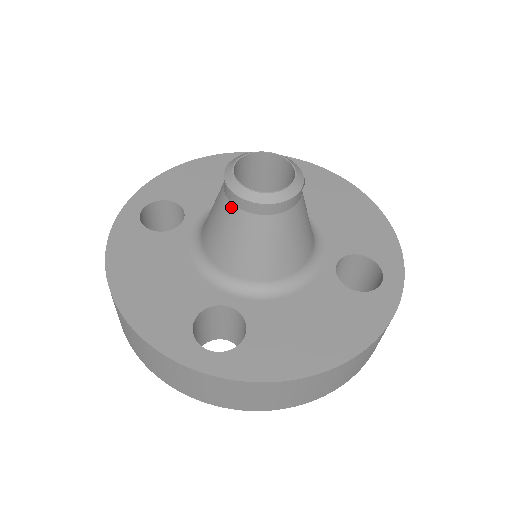
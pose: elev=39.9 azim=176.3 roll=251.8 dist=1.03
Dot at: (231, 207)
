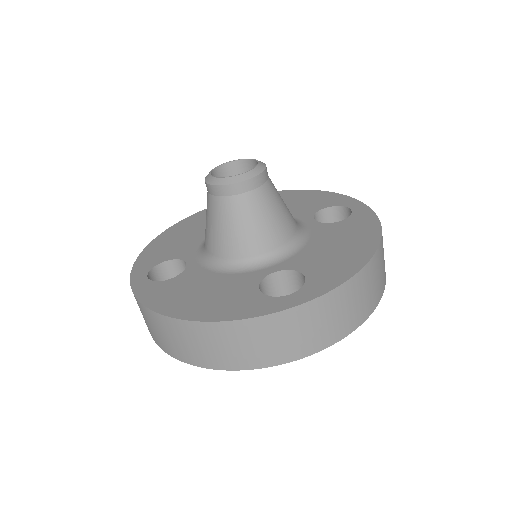
Dot at: (229, 199)
